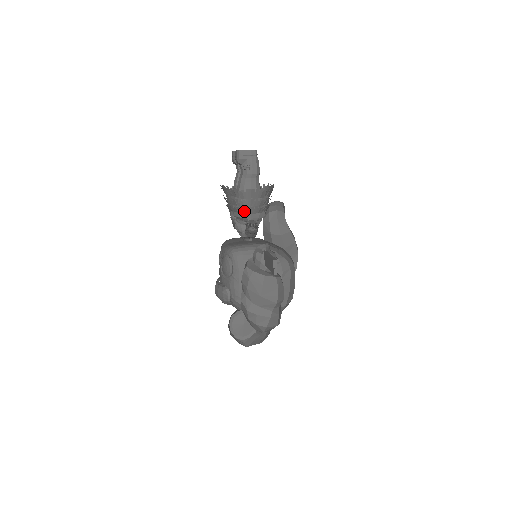
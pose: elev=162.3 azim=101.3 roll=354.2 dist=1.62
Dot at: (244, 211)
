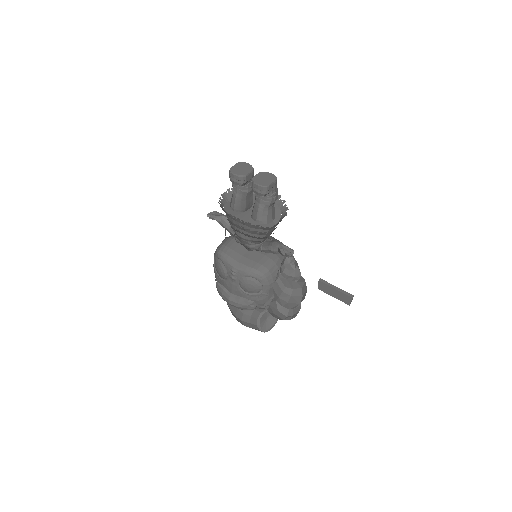
Dot at: occluded
